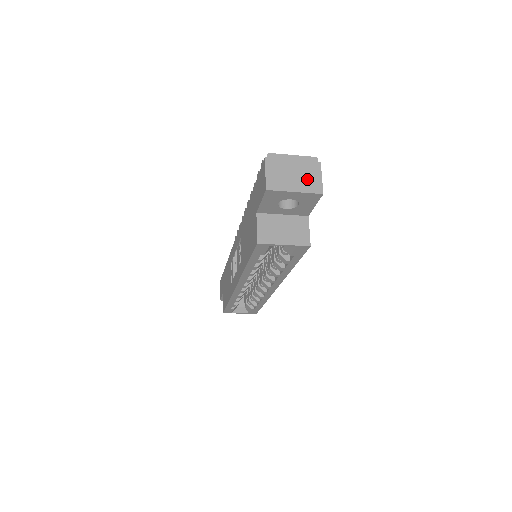
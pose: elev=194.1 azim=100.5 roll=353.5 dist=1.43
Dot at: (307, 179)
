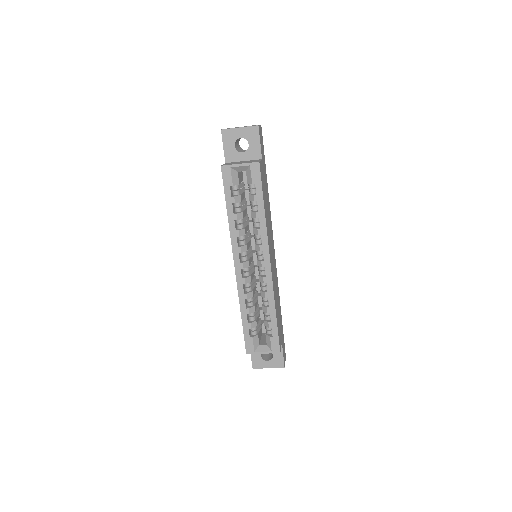
Dot at: occluded
